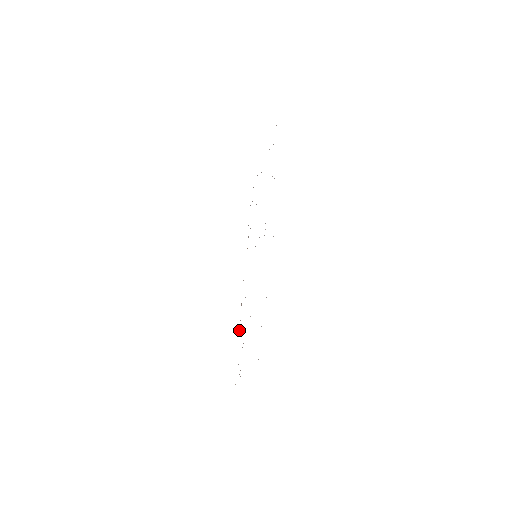
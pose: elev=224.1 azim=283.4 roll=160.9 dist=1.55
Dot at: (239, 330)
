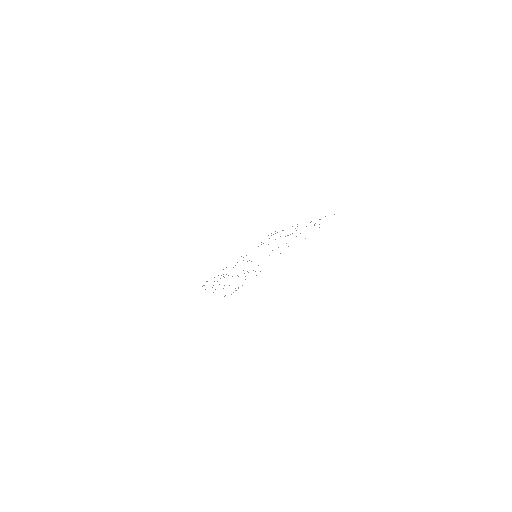
Dot at: occluded
